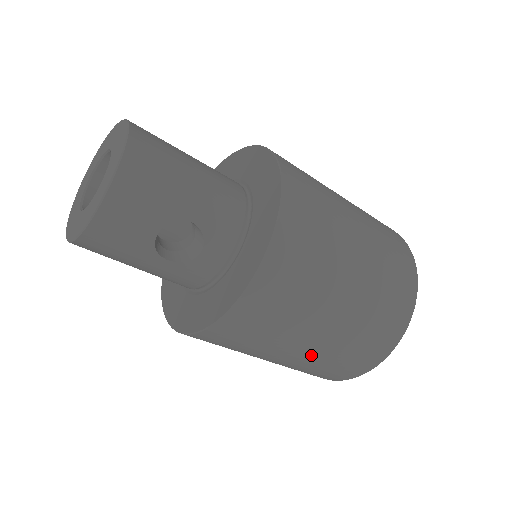
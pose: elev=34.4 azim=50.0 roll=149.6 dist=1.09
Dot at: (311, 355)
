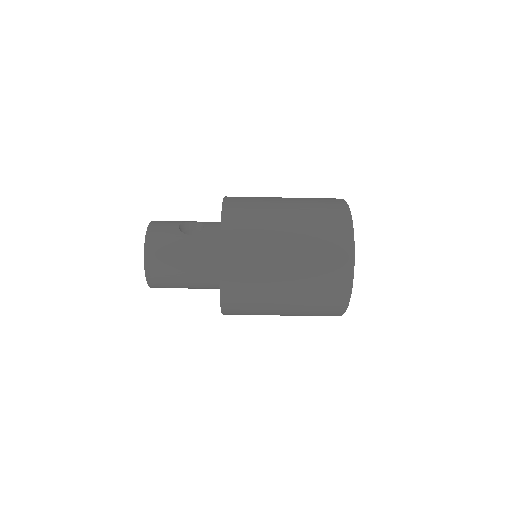
Dot at: (297, 223)
